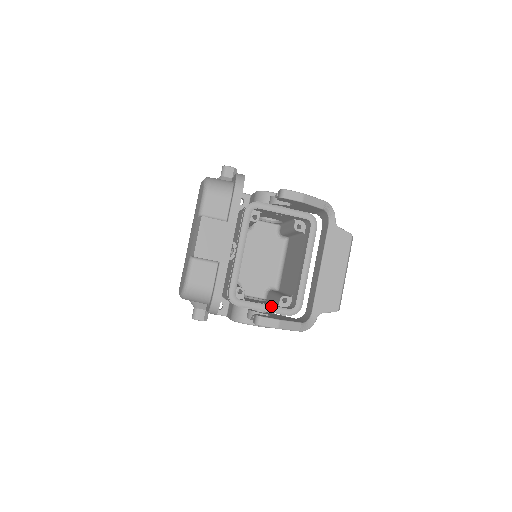
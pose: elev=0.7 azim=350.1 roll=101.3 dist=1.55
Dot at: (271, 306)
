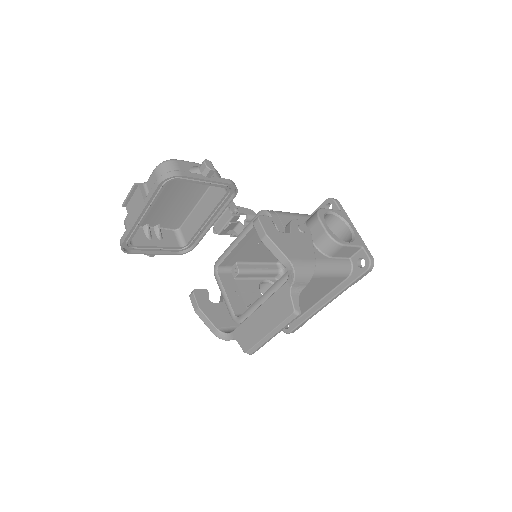
Dot at: (228, 299)
